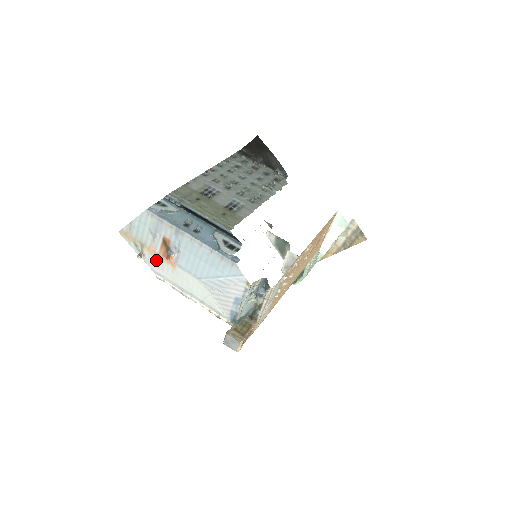
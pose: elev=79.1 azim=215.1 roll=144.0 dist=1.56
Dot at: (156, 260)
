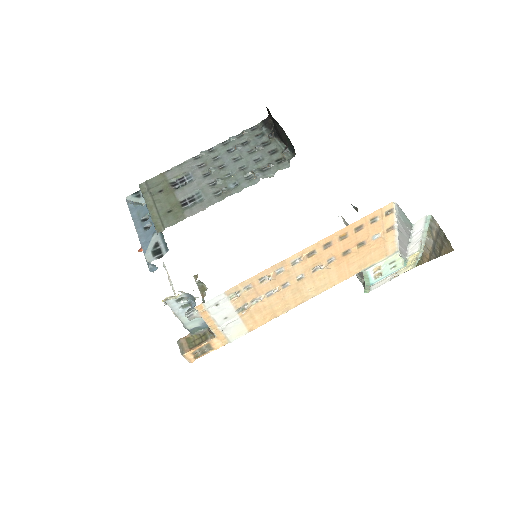
Dot at: occluded
